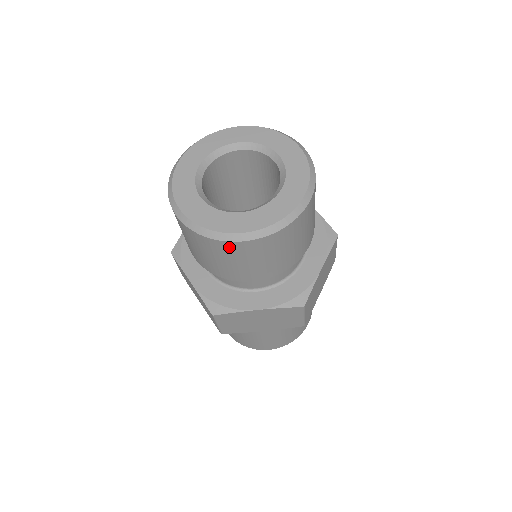
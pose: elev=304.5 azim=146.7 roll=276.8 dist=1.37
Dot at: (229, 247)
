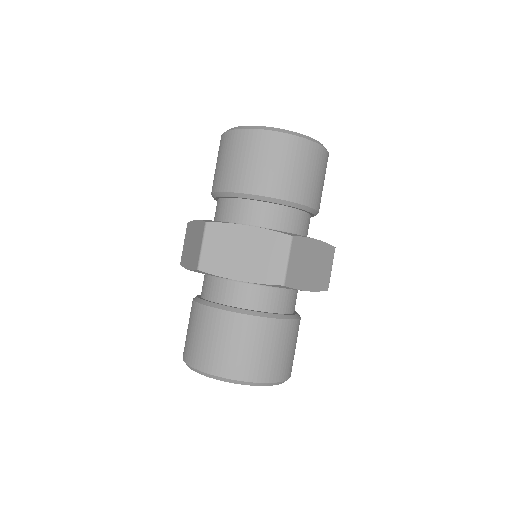
Dot at: (254, 137)
